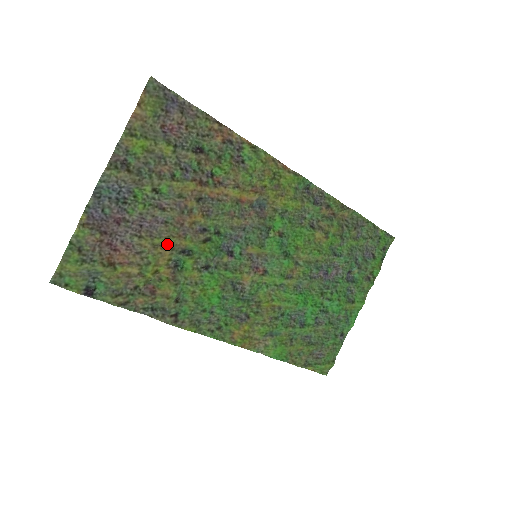
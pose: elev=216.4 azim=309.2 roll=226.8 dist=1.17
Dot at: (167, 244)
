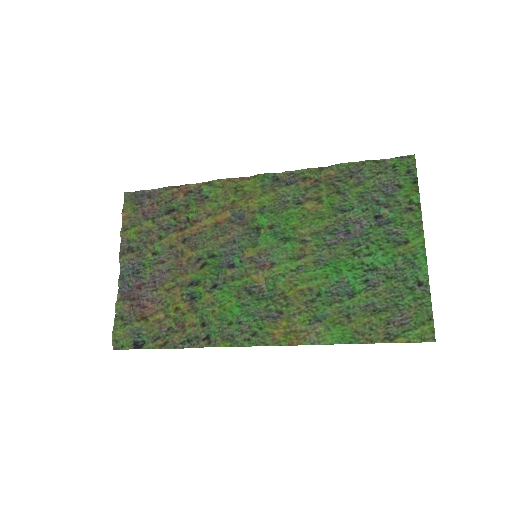
Dot at: (176, 285)
